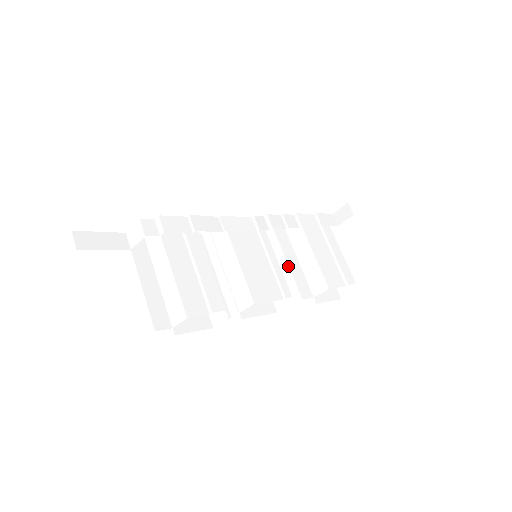
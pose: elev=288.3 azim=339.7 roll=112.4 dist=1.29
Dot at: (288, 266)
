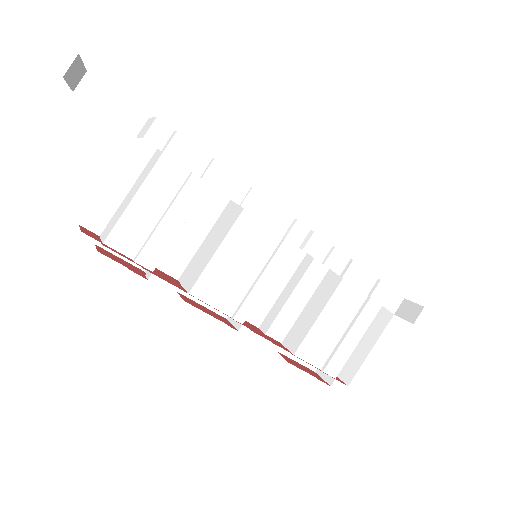
Dot at: (290, 294)
